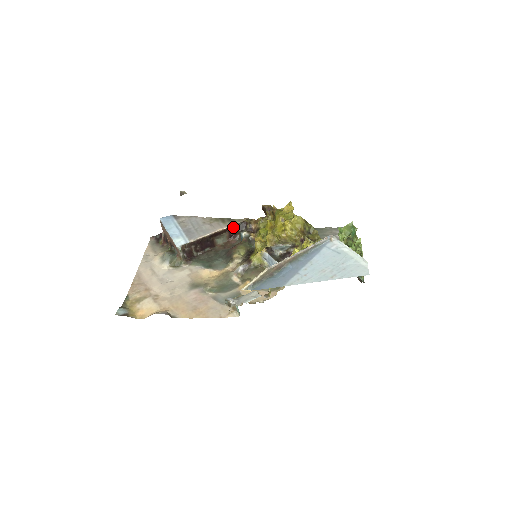
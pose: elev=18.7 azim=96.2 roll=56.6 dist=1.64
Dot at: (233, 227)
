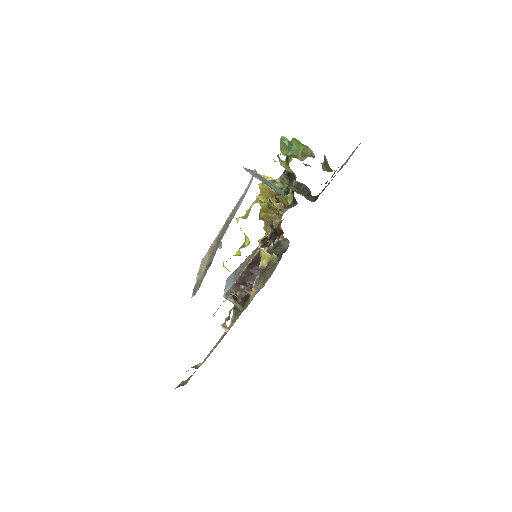
Dot at: occluded
